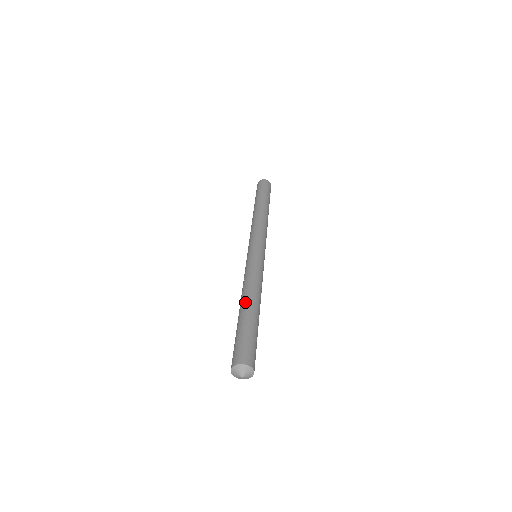
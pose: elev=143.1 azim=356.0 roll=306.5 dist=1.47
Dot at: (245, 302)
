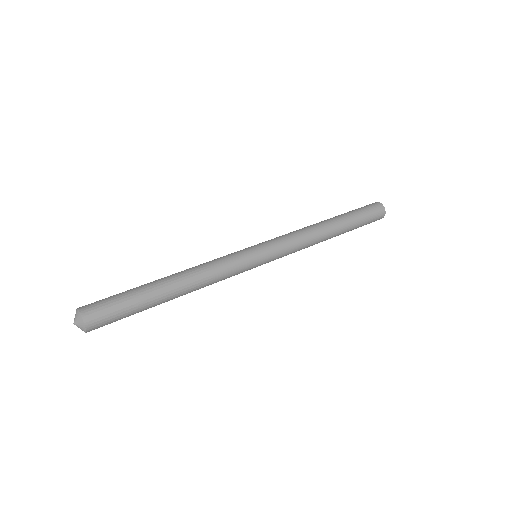
Dot at: occluded
